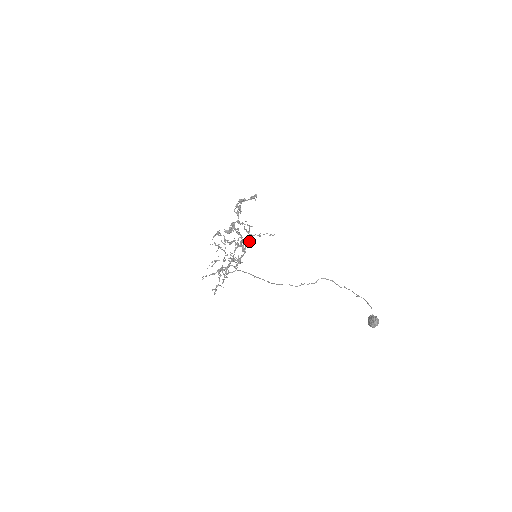
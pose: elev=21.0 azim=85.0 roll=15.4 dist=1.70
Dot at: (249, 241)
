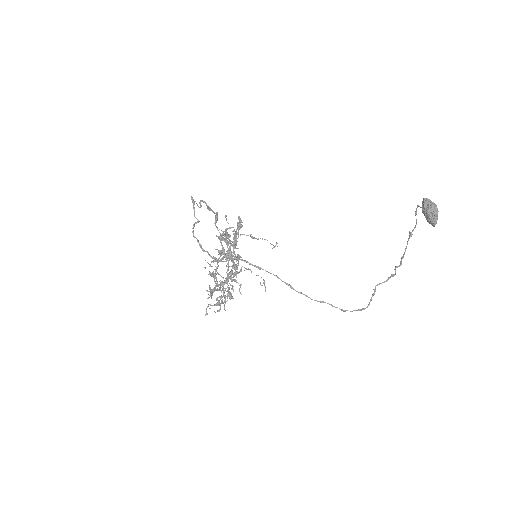
Dot at: (231, 227)
